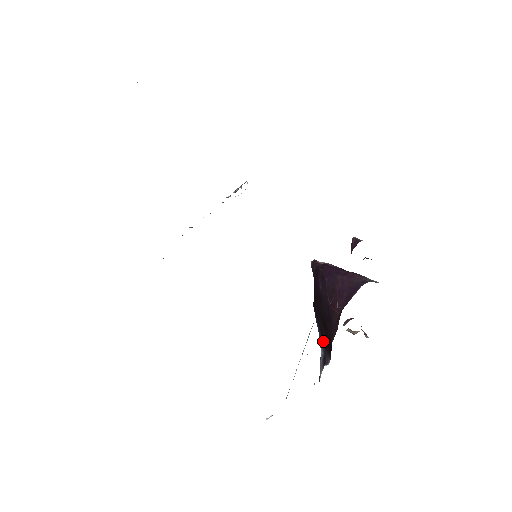
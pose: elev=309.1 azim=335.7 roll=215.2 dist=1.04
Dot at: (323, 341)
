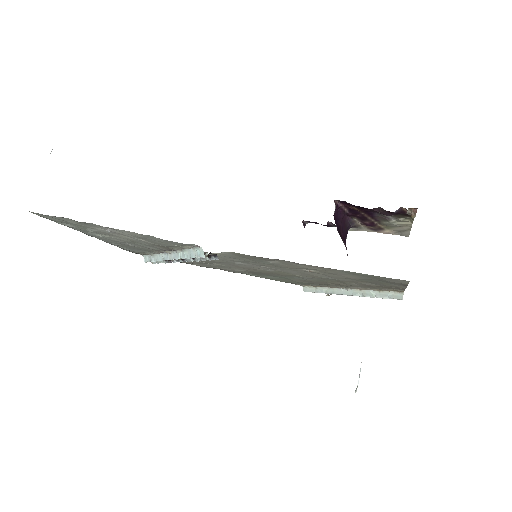
Dot at: occluded
